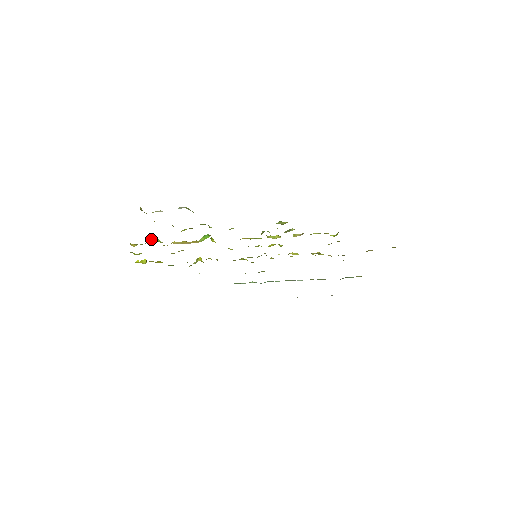
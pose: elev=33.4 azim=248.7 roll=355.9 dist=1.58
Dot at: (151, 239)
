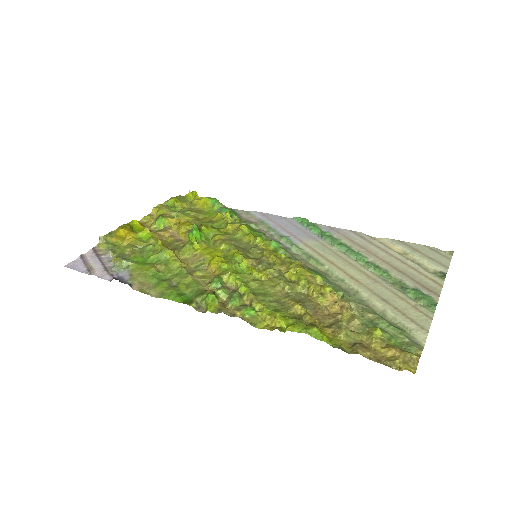
Dot at: (154, 222)
